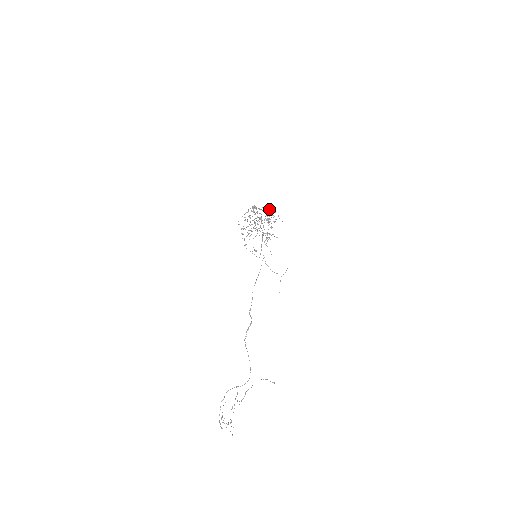
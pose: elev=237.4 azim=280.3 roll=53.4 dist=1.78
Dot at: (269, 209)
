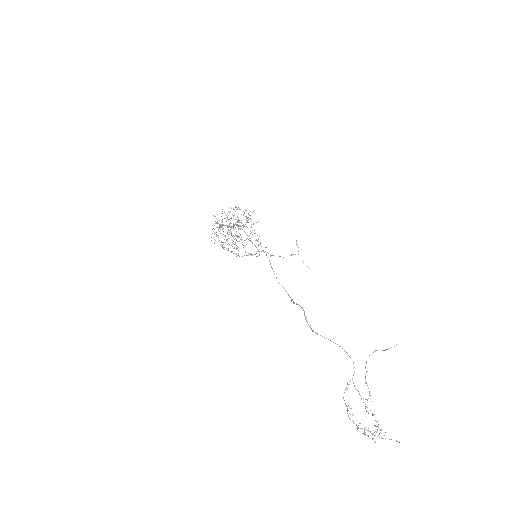
Dot at: occluded
